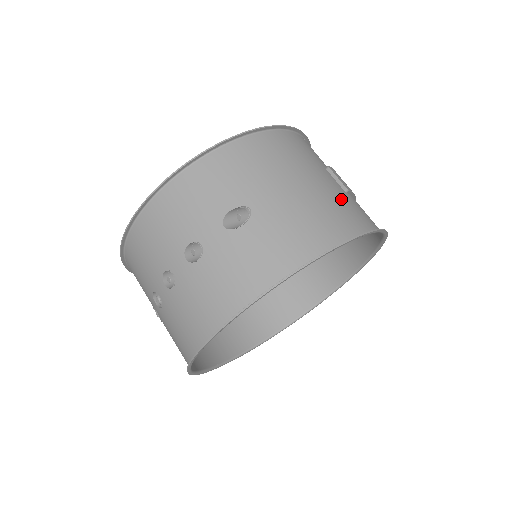
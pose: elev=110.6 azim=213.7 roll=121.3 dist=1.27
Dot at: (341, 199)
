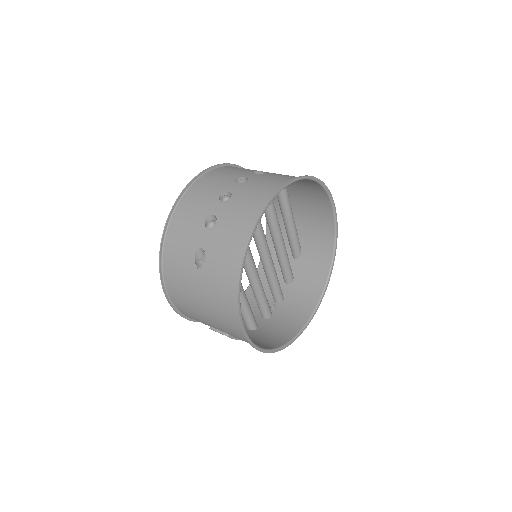
Dot at: (312, 220)
